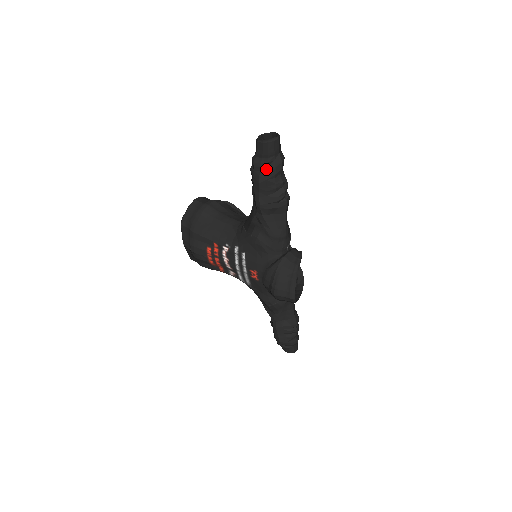
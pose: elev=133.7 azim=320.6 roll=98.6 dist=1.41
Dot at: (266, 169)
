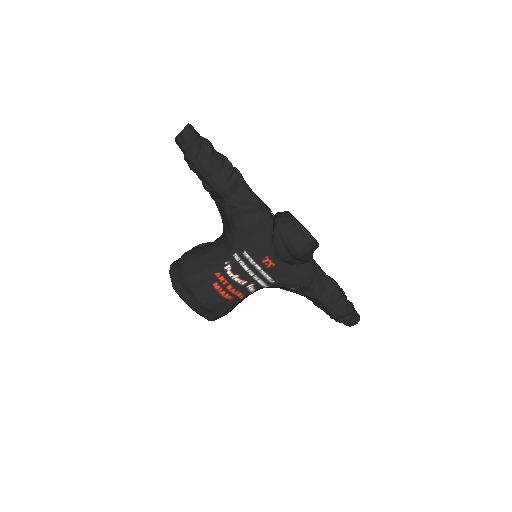
Dot at: (201, 153)
